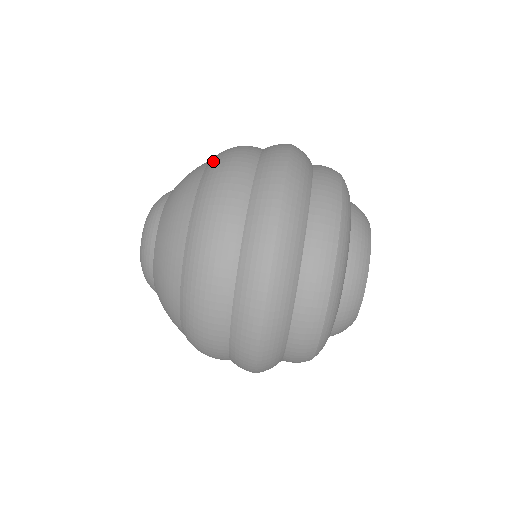
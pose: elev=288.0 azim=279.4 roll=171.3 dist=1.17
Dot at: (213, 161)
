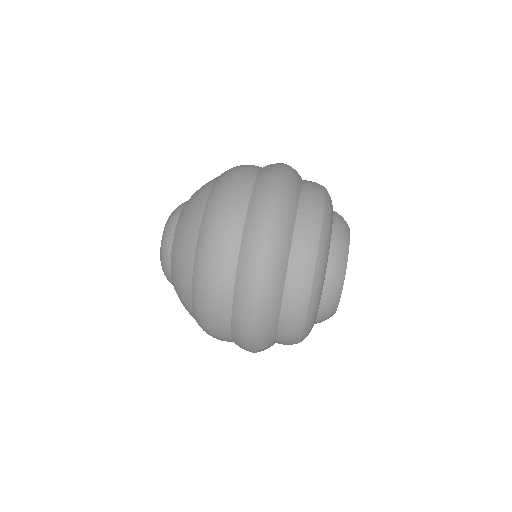
Dot at: occluded
